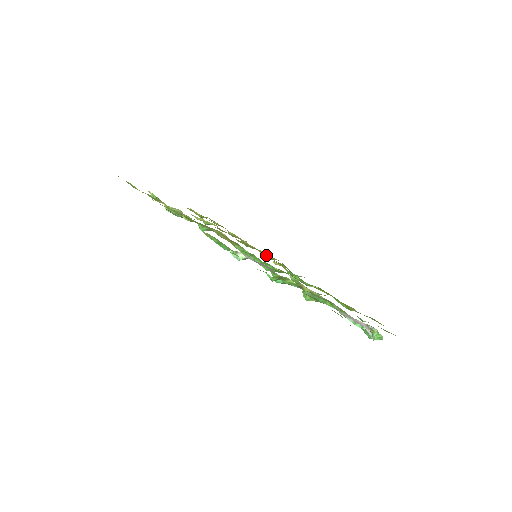
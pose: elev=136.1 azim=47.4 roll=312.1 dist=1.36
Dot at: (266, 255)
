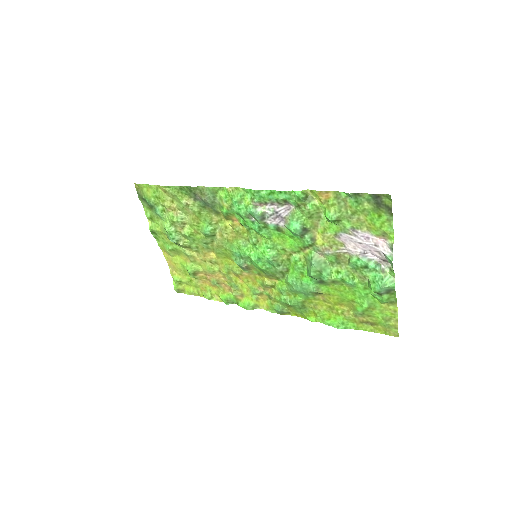
Dot at: (254, 285)
